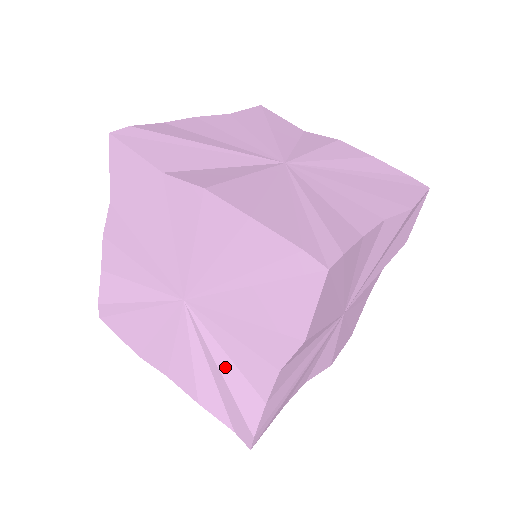
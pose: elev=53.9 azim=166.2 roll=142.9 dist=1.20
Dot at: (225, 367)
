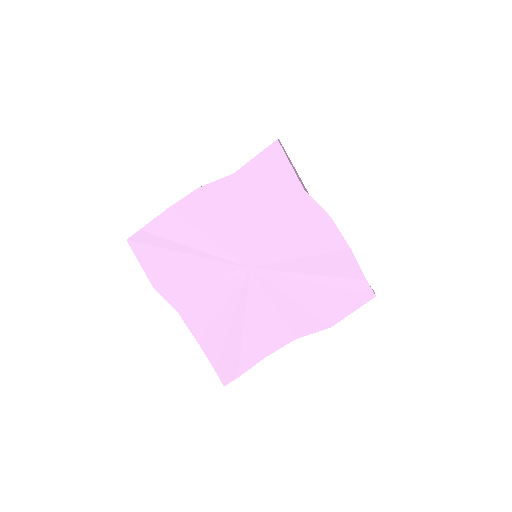
Dot at: (250, 323)
